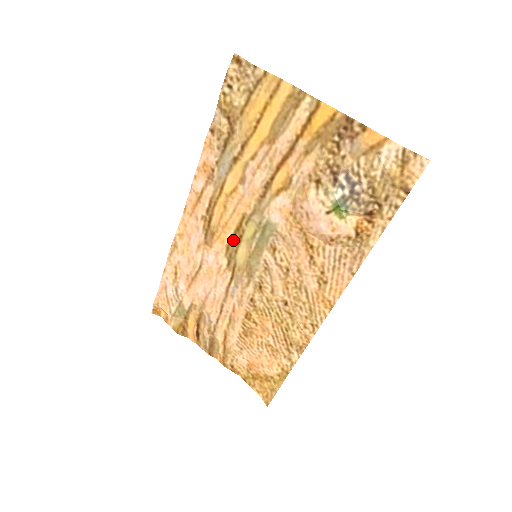
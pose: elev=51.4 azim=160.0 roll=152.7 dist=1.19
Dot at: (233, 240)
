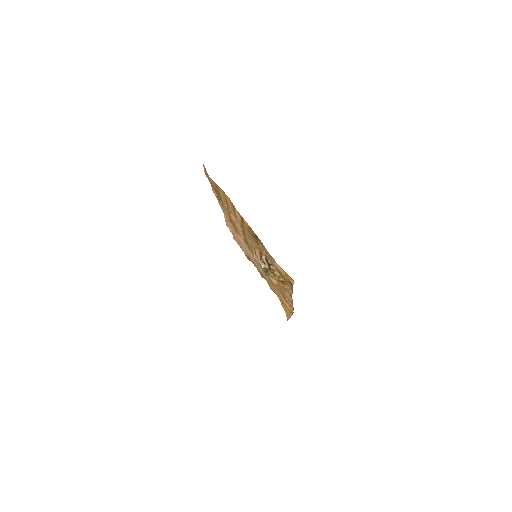
Dot at: (245, 241)
